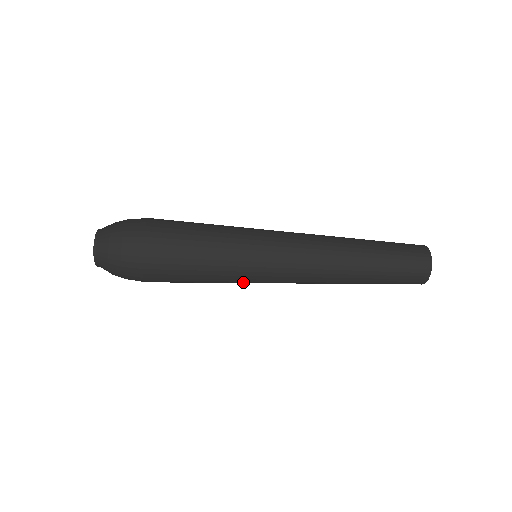
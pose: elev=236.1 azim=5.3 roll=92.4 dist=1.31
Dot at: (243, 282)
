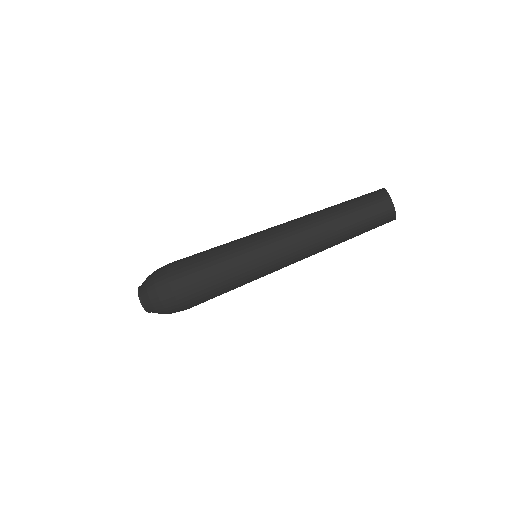
Dot at: occluded
